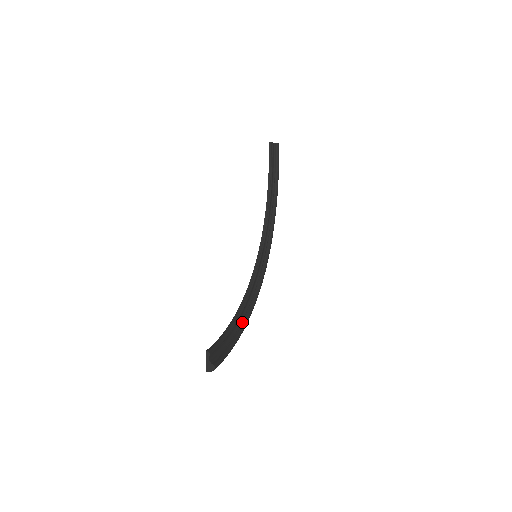
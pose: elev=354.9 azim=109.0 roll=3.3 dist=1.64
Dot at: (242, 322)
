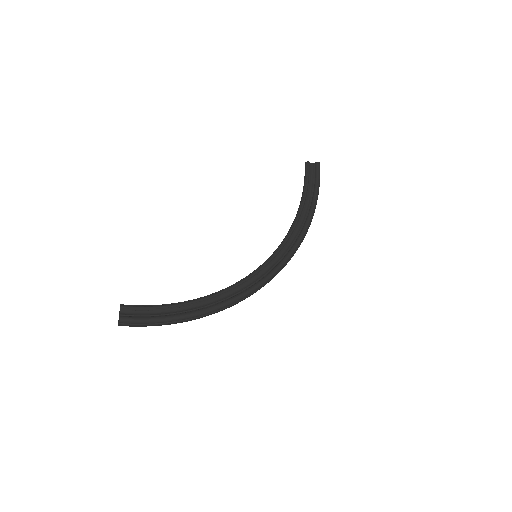
Dot at: (205, 307)
